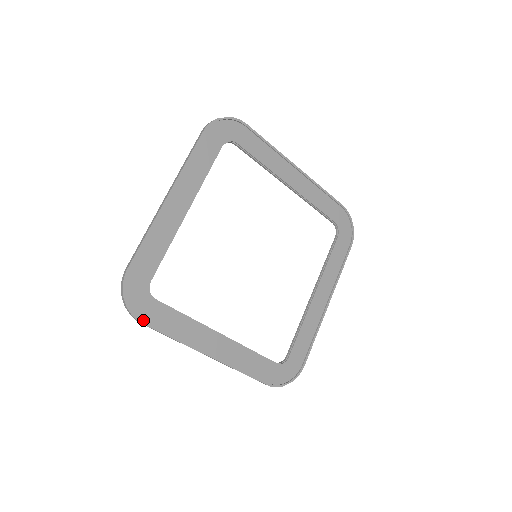
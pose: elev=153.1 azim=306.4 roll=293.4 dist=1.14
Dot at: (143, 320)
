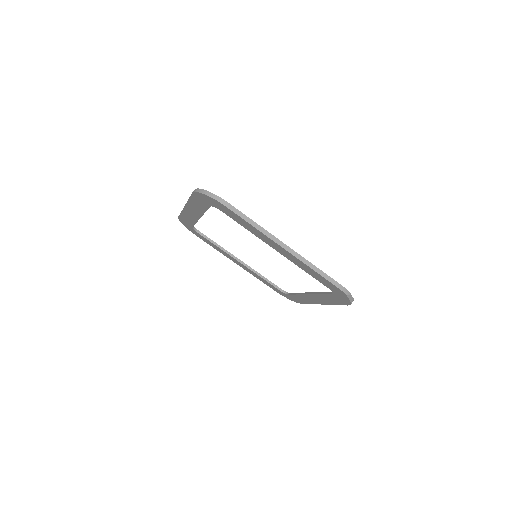
Dot at: (225, 203)
